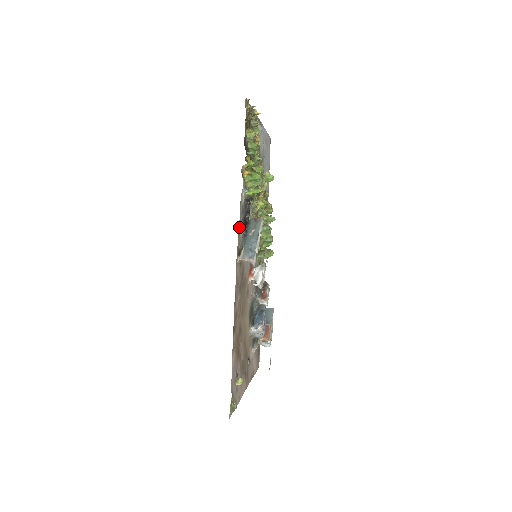
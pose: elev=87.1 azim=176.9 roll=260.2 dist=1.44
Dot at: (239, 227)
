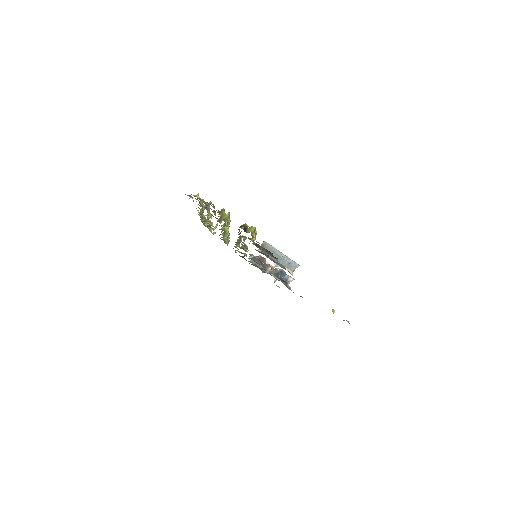
Dot at: occluded
